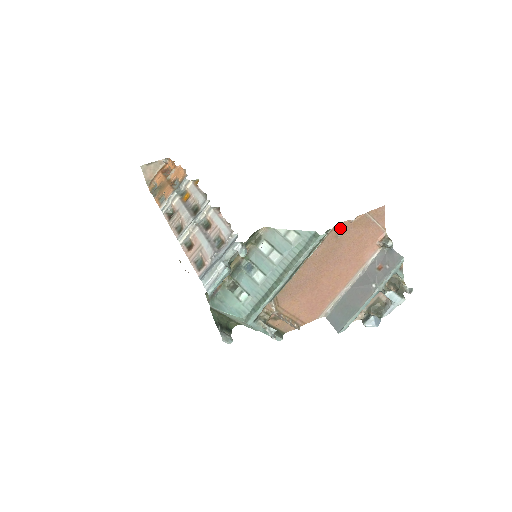
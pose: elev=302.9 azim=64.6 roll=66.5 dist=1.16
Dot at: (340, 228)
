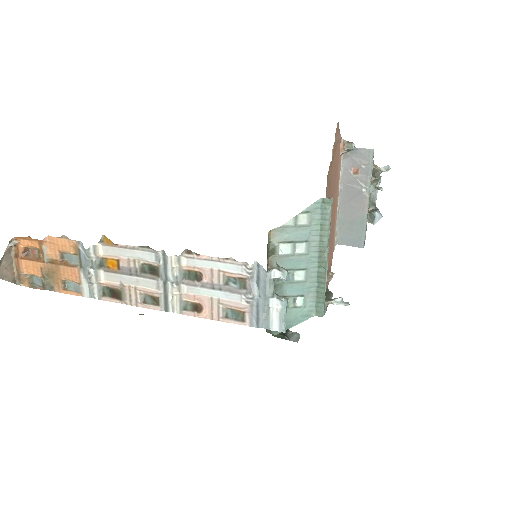
Dot at: (329, 174)
